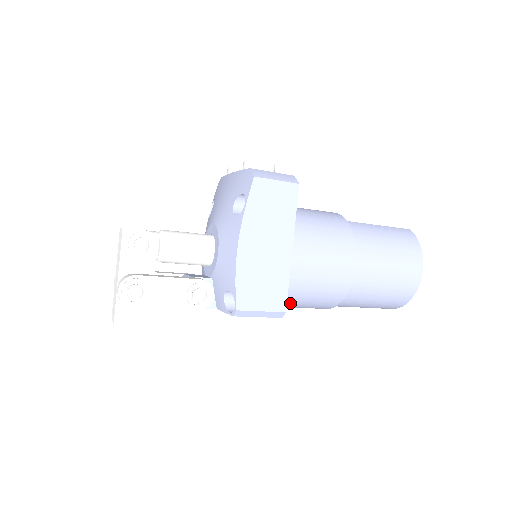
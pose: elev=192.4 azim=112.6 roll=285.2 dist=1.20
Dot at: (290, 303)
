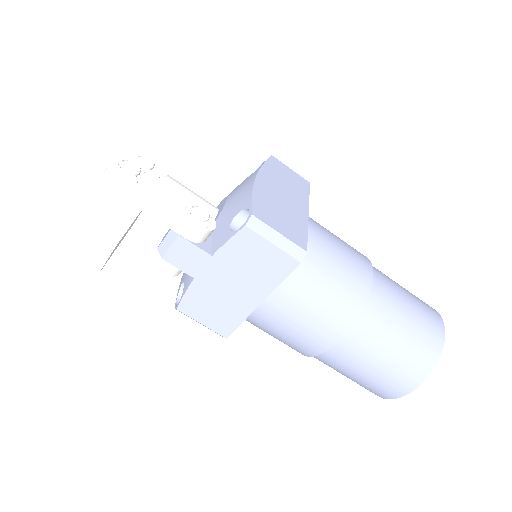
Dot at: (302, 286)
